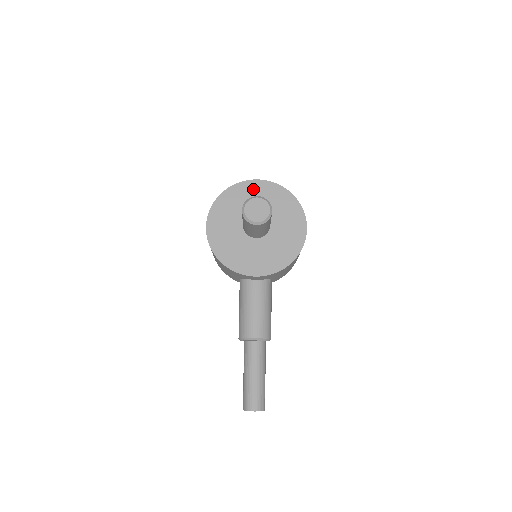
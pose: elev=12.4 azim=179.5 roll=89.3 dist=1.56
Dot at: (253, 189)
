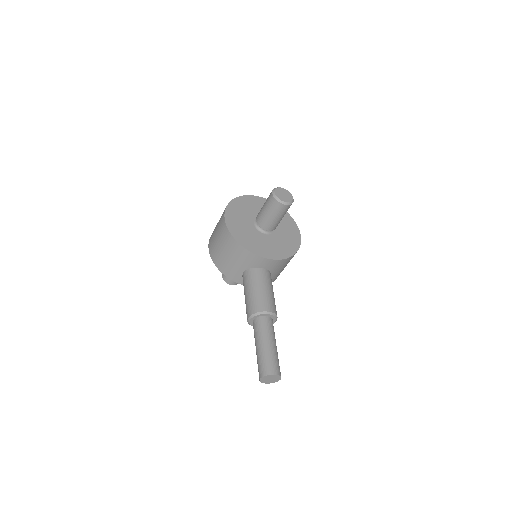
Dot at: (257, 202)
